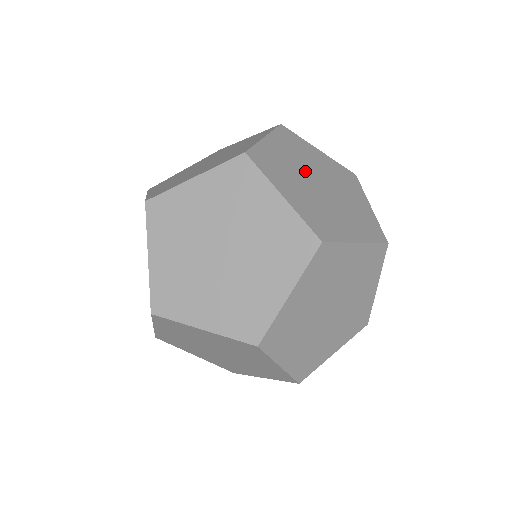
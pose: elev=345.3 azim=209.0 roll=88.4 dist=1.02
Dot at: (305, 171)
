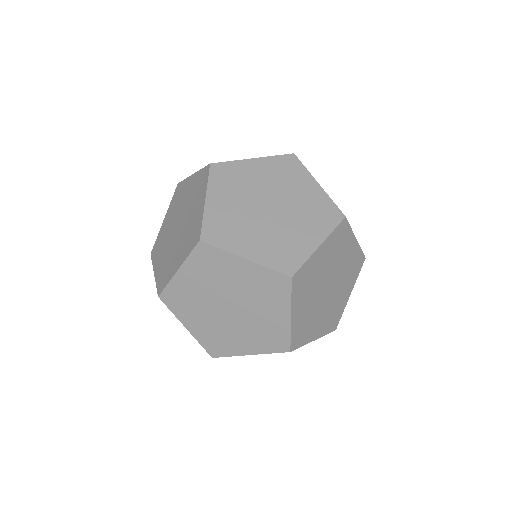
Dot at: (326, 276)
